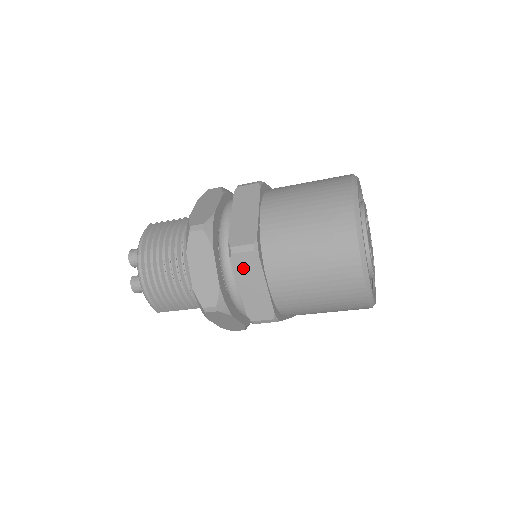
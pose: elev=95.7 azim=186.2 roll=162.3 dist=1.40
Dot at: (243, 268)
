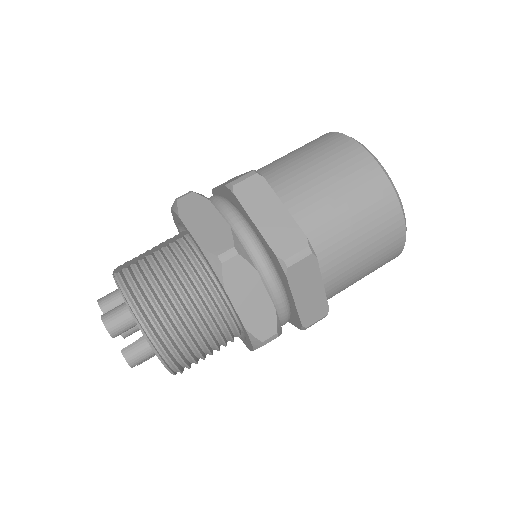
Dot at: (300, 278)
